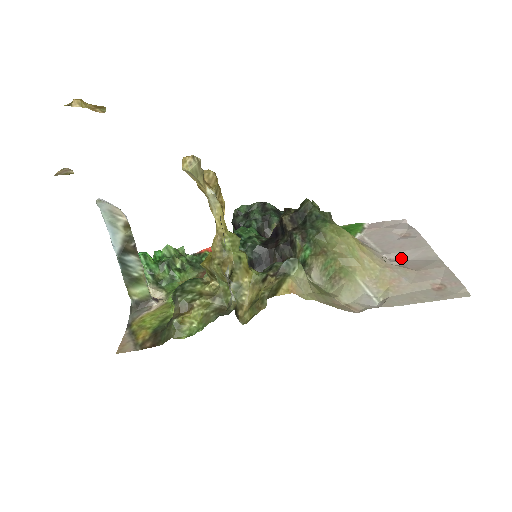
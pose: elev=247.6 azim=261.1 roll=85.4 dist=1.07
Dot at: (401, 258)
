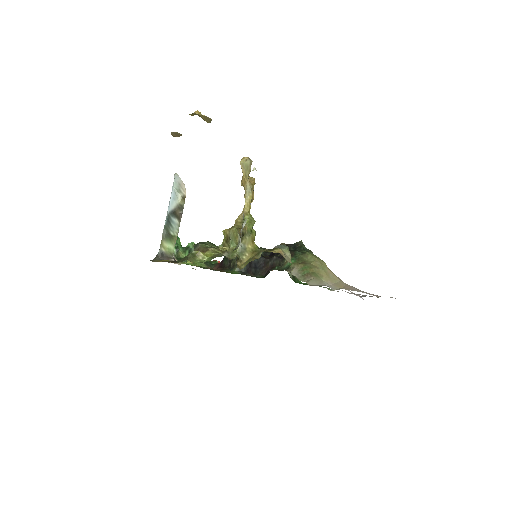
Dot at: (355, 294)
